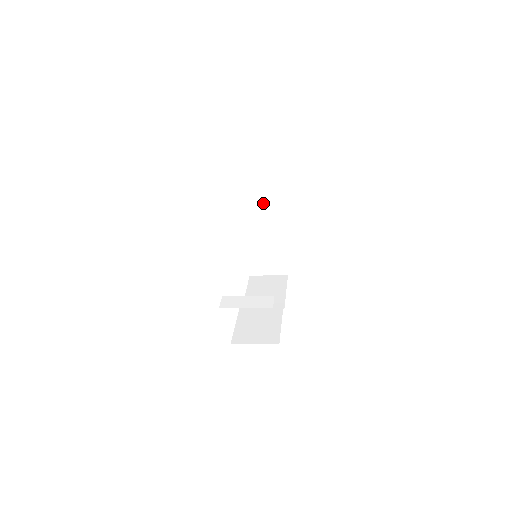
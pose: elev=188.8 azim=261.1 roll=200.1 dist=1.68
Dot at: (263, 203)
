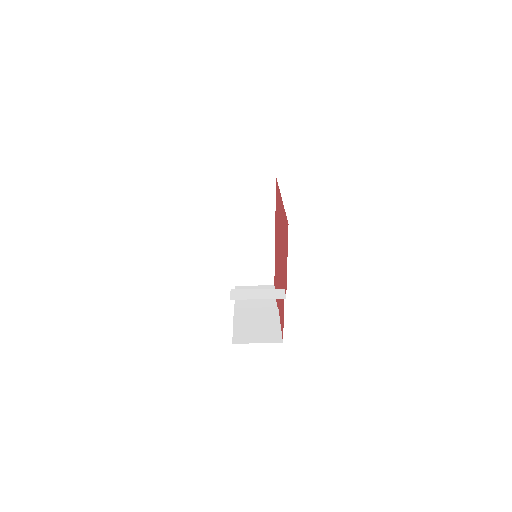
Dot at: (256, 209)
